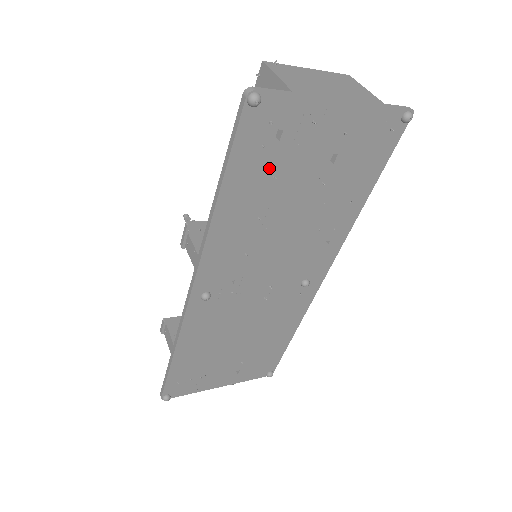
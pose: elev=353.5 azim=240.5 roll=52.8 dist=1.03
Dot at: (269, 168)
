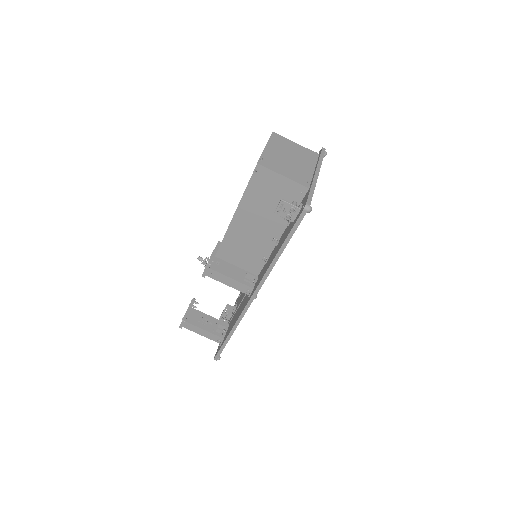
Dot at: occluded
